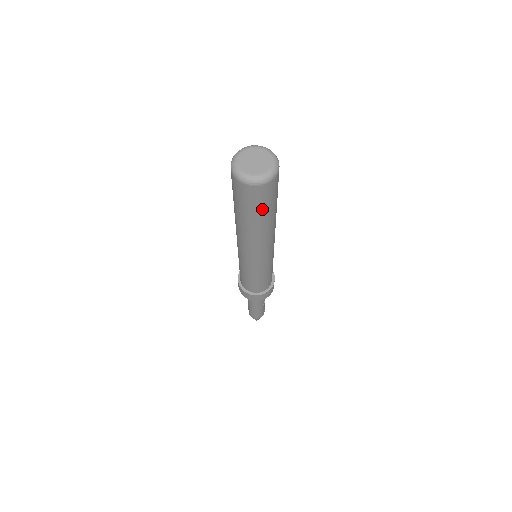
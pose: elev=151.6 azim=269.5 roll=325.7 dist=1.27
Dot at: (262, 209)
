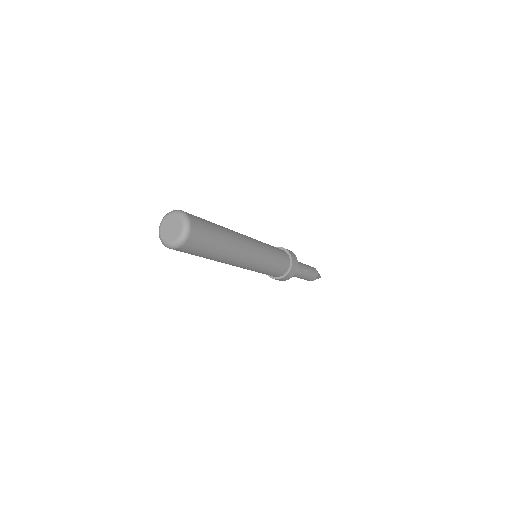
Dot at: (196, 255)
